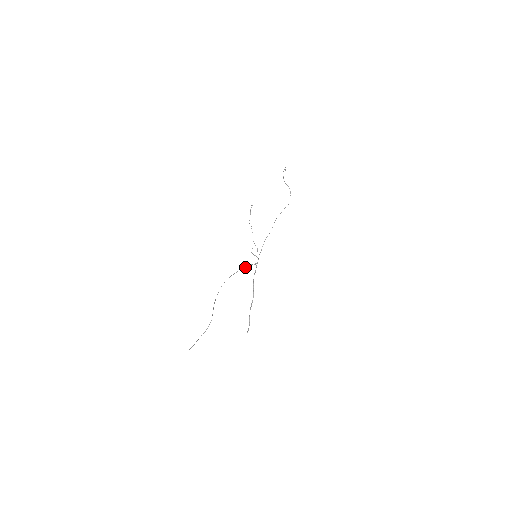
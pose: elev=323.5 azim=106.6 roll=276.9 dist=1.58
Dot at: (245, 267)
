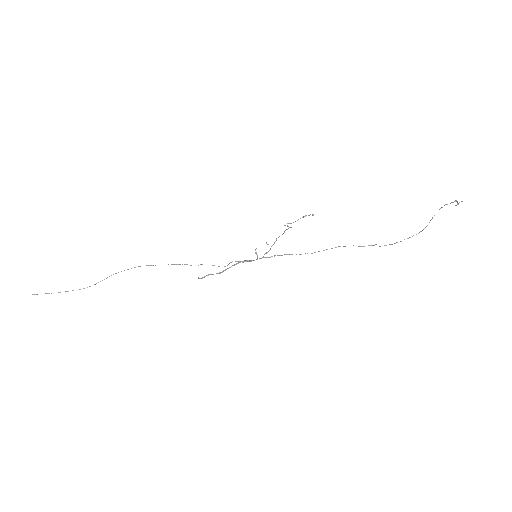
Dot at: occluded
